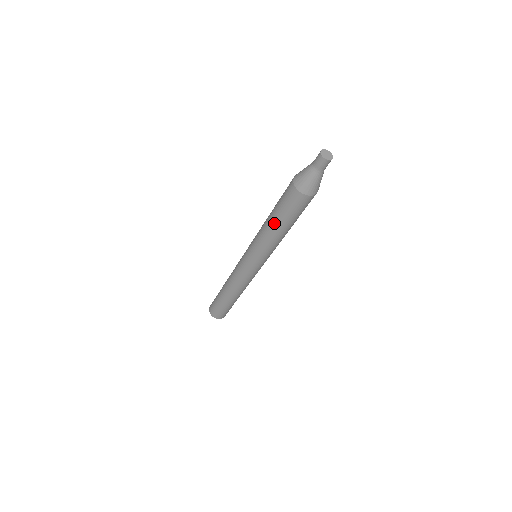
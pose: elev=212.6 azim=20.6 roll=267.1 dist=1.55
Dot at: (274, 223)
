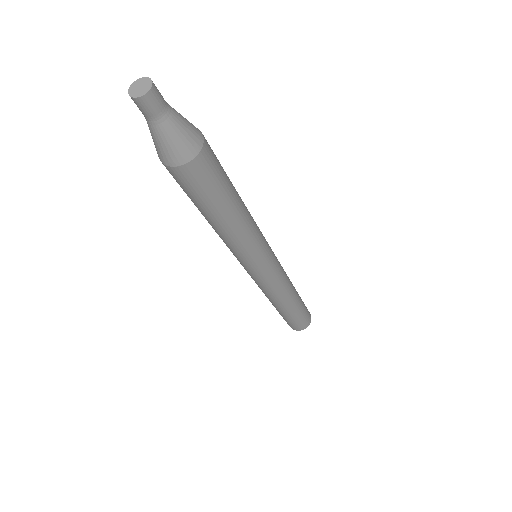
Dot at: occluded
